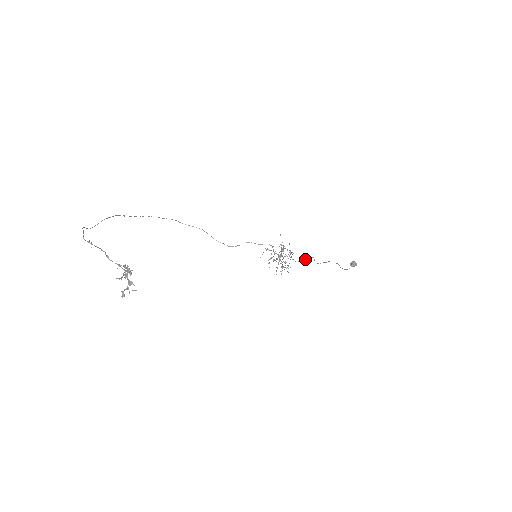
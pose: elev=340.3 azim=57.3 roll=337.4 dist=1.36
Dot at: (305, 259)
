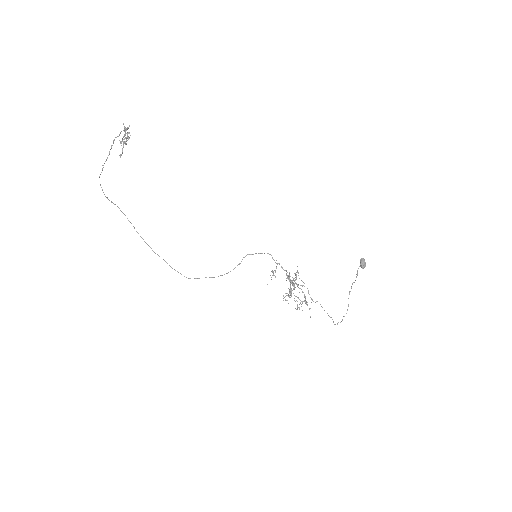
Dot at: (328, 315)
